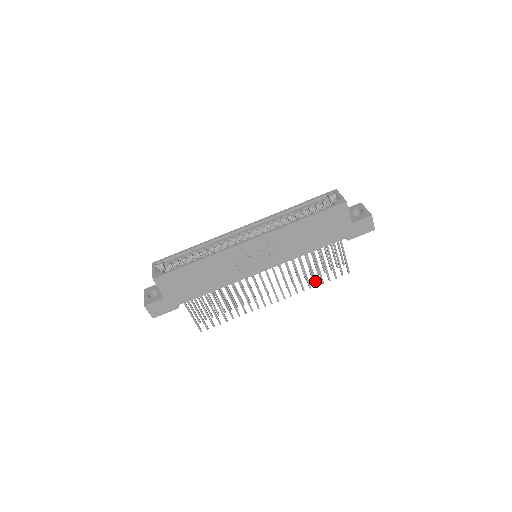
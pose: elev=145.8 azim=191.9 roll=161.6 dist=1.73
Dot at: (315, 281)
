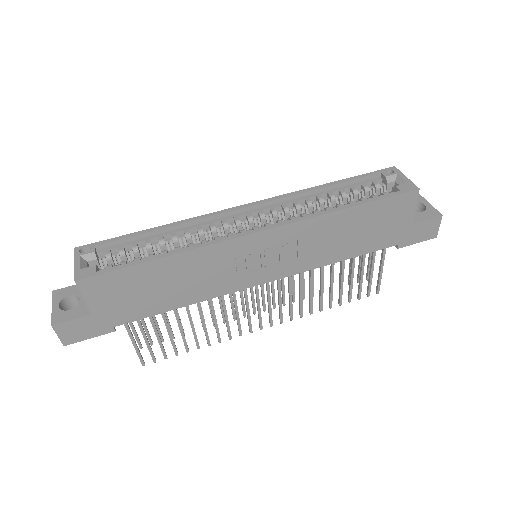
Dot at: (331, 301)
